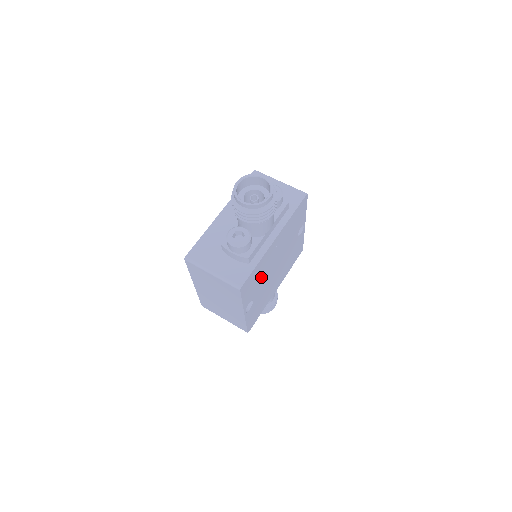
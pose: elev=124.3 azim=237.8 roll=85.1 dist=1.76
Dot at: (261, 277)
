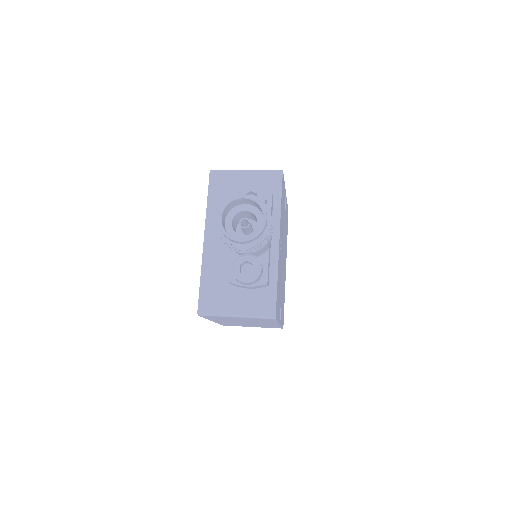
Dot at: (280, 283)
